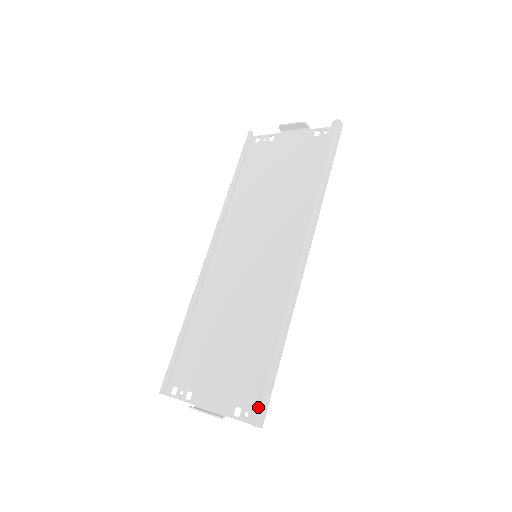
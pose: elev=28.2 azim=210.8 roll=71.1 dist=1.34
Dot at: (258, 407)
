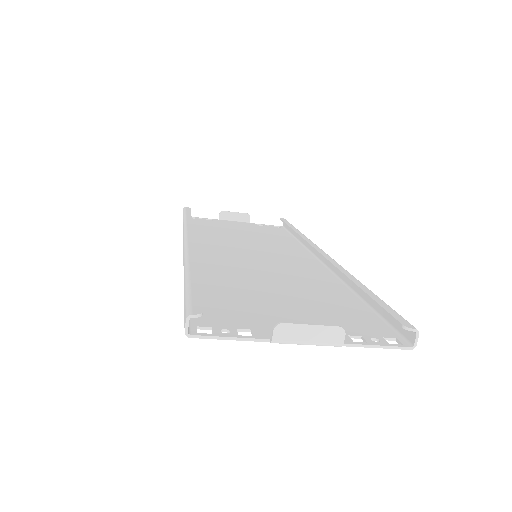
Dot at: (400, 316)
